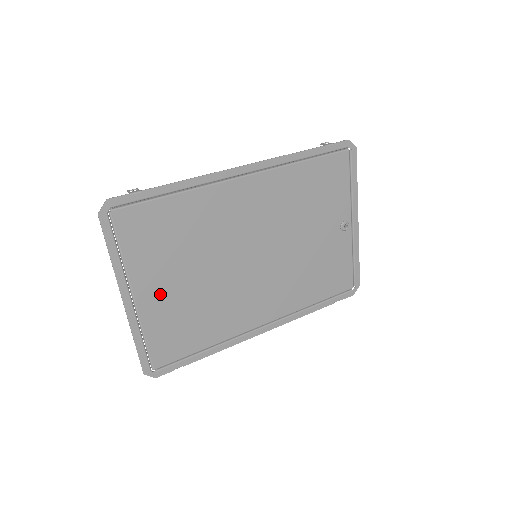
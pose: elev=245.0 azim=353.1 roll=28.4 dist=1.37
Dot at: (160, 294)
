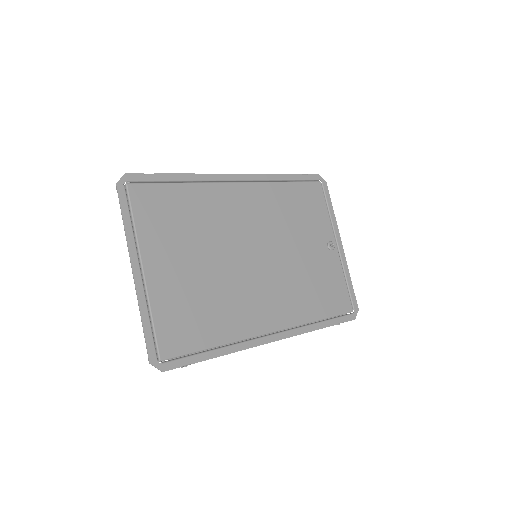
Dot at: (168, 272)
